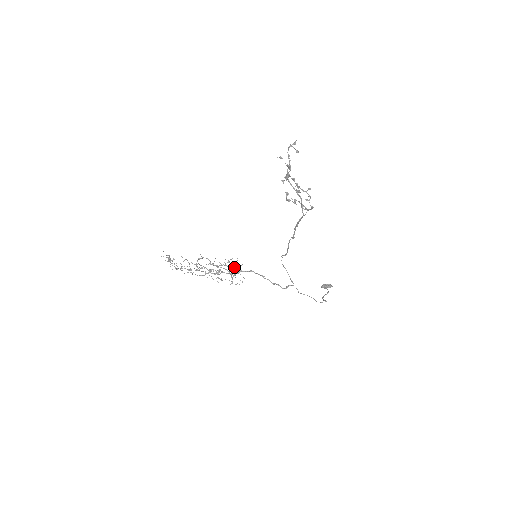
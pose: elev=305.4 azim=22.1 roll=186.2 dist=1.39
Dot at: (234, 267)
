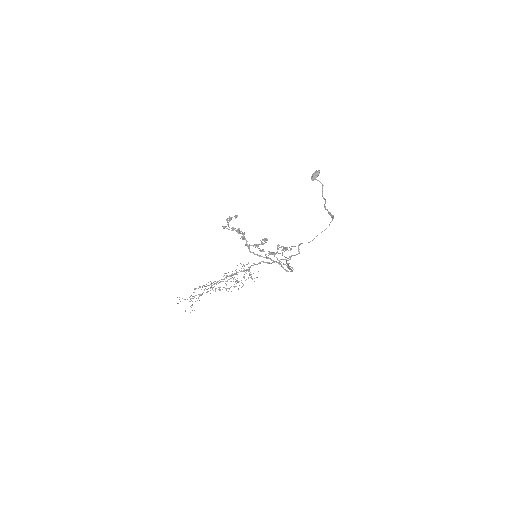
Dot at: occluded
